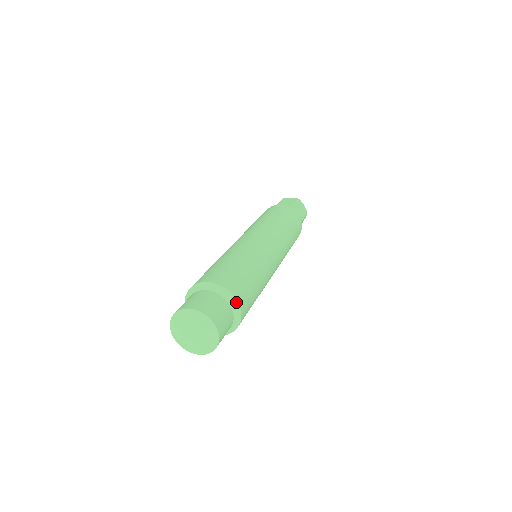
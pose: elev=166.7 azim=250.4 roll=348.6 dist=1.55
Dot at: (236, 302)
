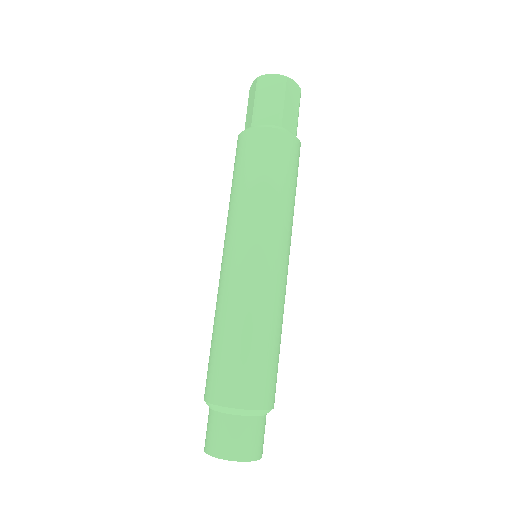
Dot at: (267, 411)
